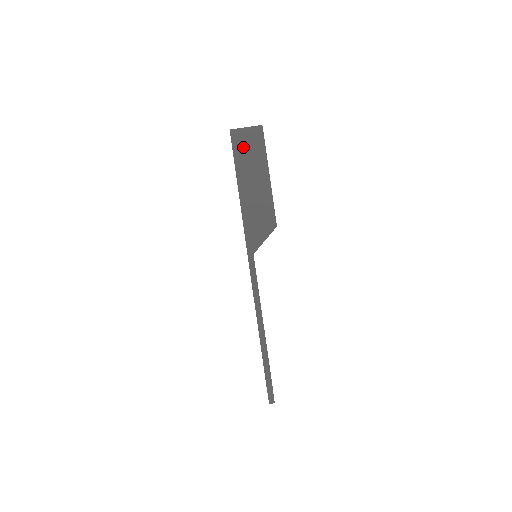
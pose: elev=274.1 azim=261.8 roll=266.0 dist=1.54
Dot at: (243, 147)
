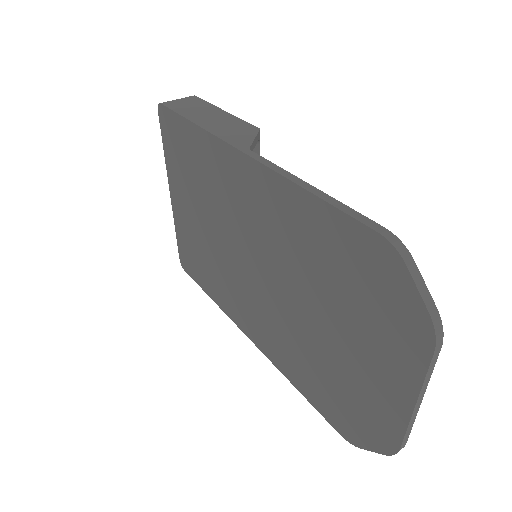
Dot at: (180, 105)
